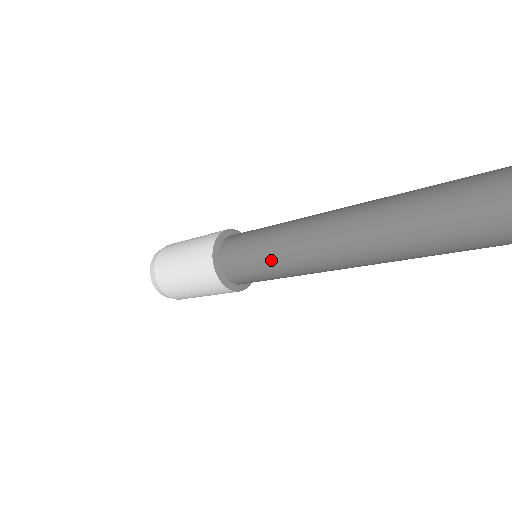
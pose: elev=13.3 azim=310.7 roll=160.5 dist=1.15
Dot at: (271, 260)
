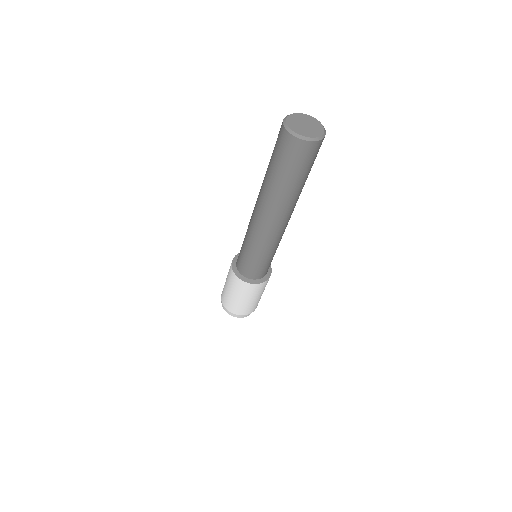
Dot at: (245, 239)
